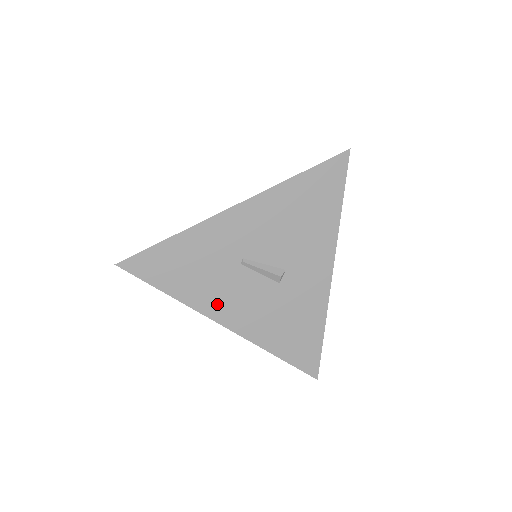
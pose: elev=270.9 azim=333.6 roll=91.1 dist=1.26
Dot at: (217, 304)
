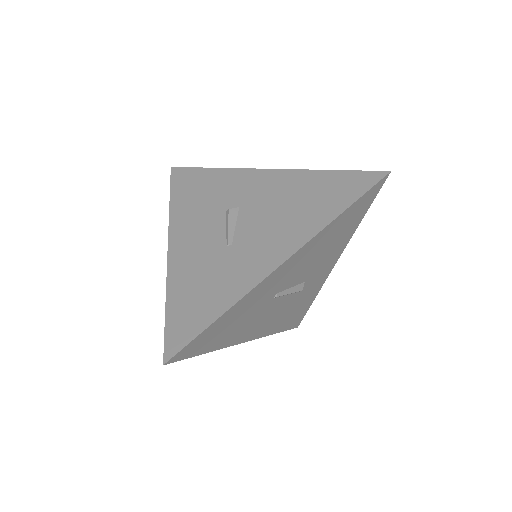
Dot at: (246, 333)
